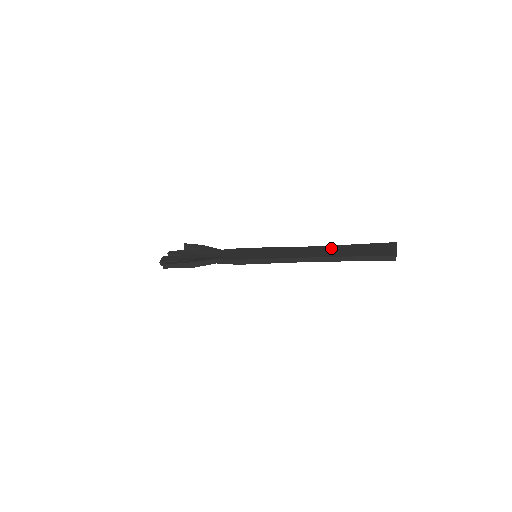
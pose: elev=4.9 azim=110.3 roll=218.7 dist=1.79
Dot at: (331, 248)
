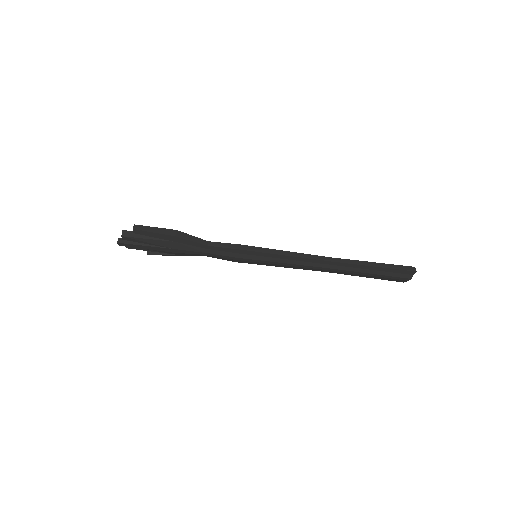
Dot at: occluded
